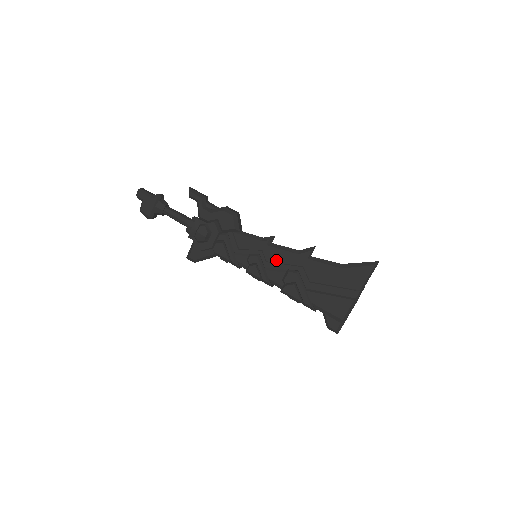
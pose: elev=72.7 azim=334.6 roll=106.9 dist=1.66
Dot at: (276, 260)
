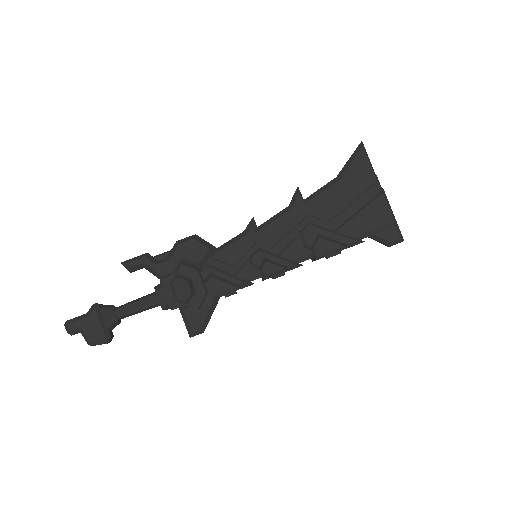
Dot at: (278, 237)
